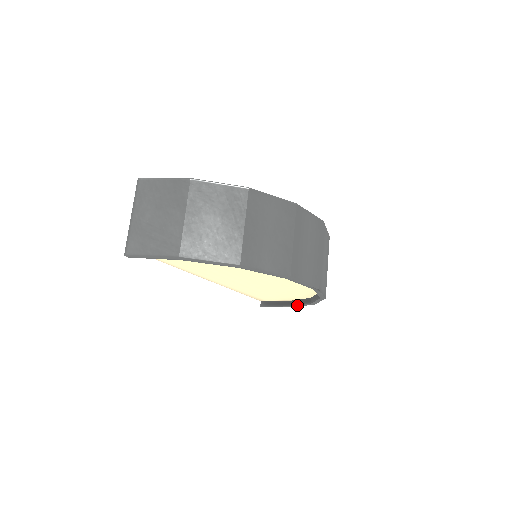
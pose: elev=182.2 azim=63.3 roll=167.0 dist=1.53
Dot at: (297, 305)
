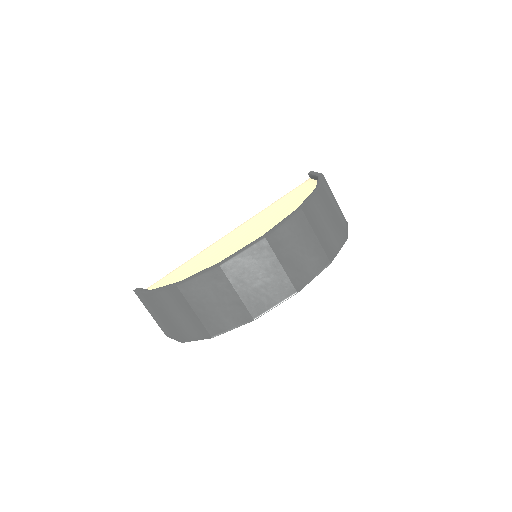
Dot at: occluded
